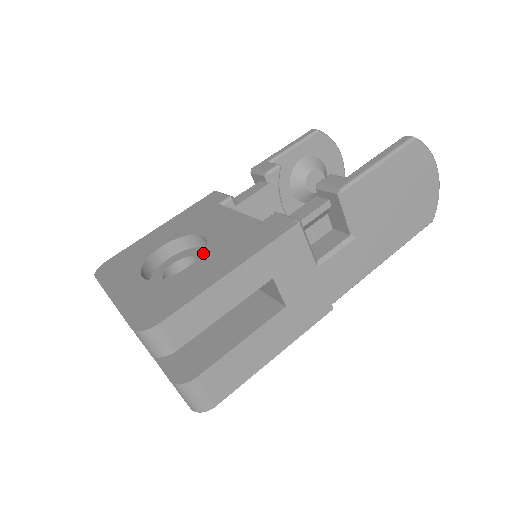
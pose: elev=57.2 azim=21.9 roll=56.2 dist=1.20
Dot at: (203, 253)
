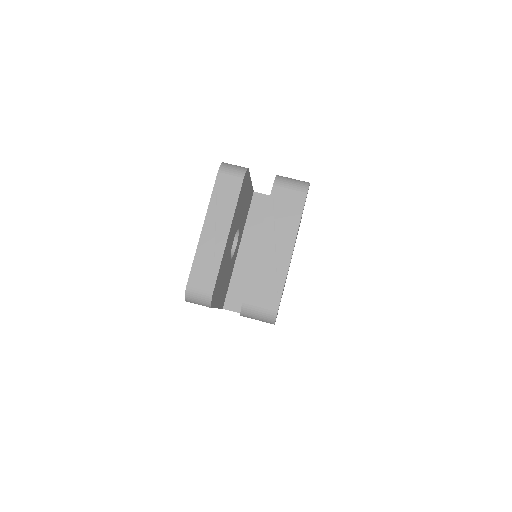
Dot at: occluded
